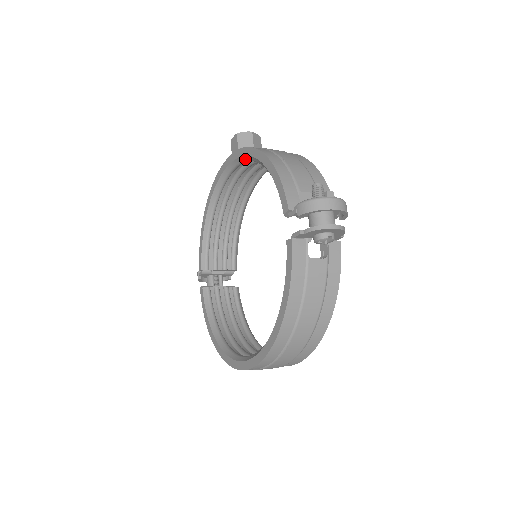
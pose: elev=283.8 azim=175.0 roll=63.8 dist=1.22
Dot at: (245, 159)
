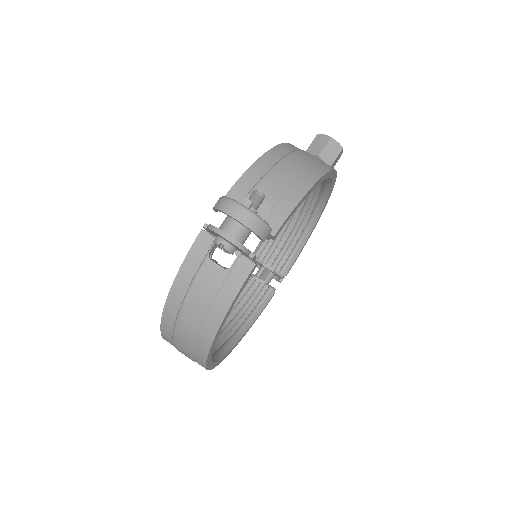
Dot at: occluded
